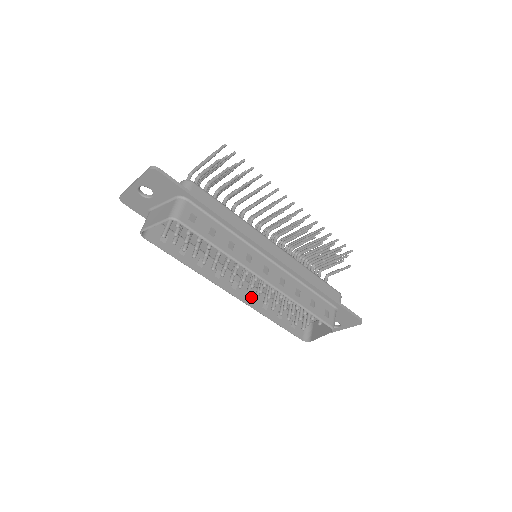
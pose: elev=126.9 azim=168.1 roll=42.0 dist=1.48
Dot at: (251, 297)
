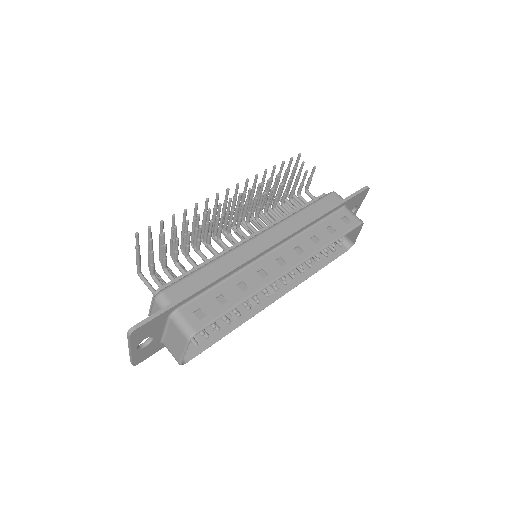
Dot at: (288, 280)
